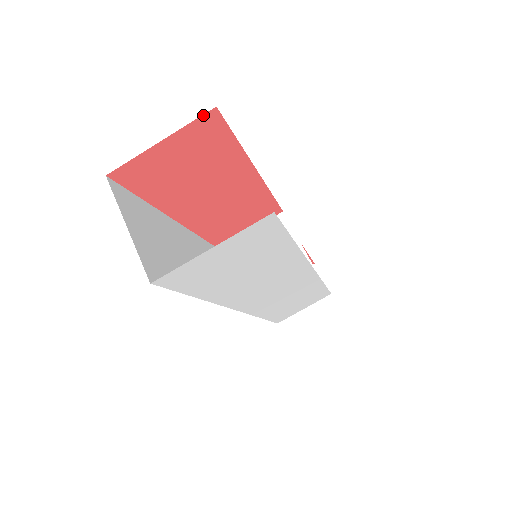
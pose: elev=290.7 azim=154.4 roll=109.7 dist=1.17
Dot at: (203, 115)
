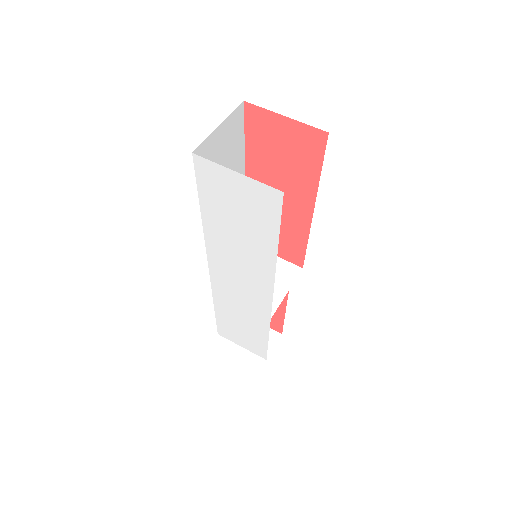
Dot at: (318, 129)
